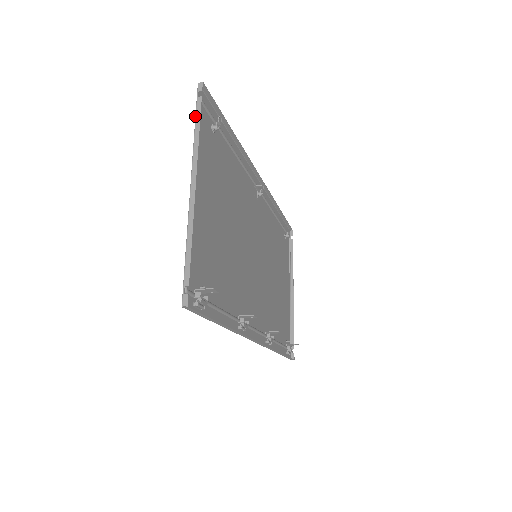
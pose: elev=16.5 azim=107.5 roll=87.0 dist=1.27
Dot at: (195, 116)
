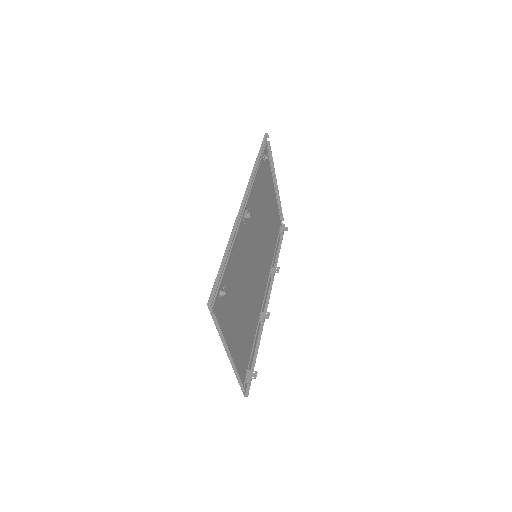
Dot at: (215, 325)
